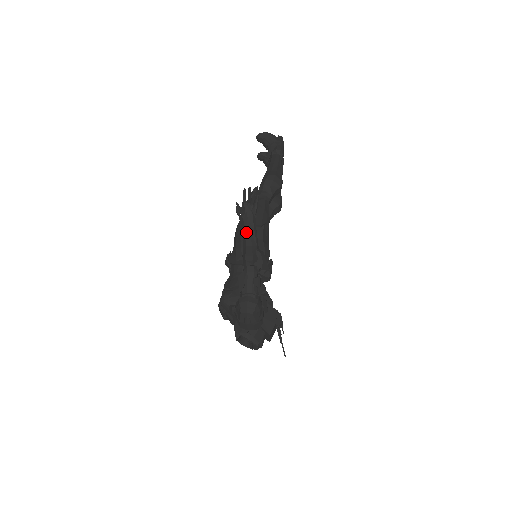
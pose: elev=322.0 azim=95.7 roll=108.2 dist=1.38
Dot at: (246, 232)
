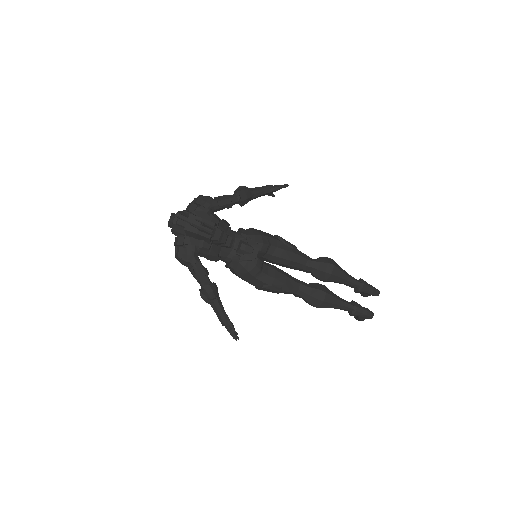
Dot at: occluded
